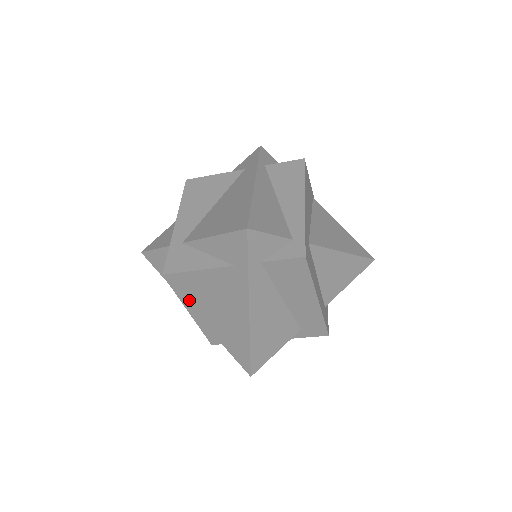
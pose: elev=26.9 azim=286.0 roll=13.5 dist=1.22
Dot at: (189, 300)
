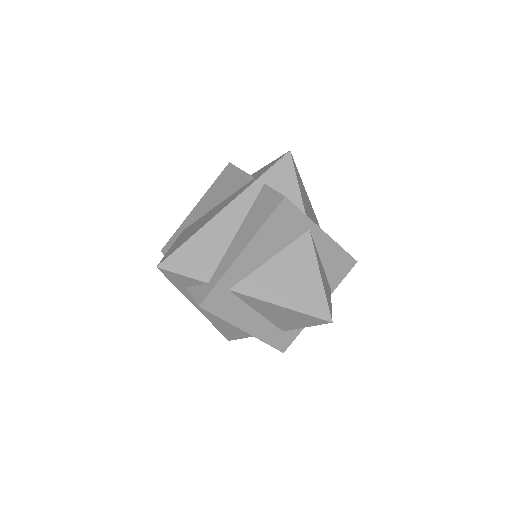
Dot at: occluded
